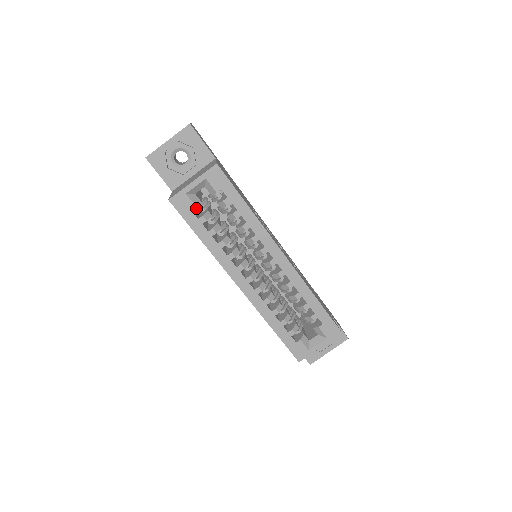
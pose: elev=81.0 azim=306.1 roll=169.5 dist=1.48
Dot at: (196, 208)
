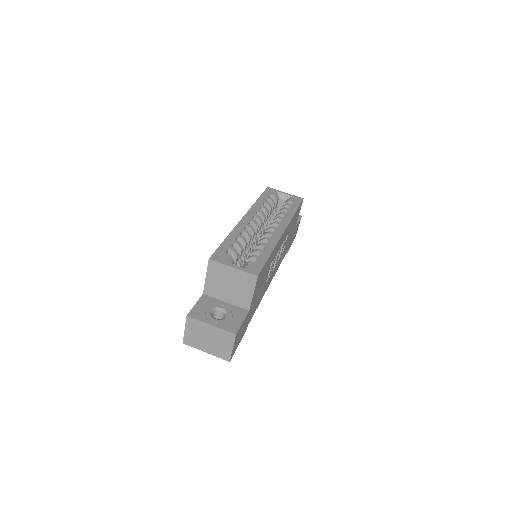
Dot at: occluded
